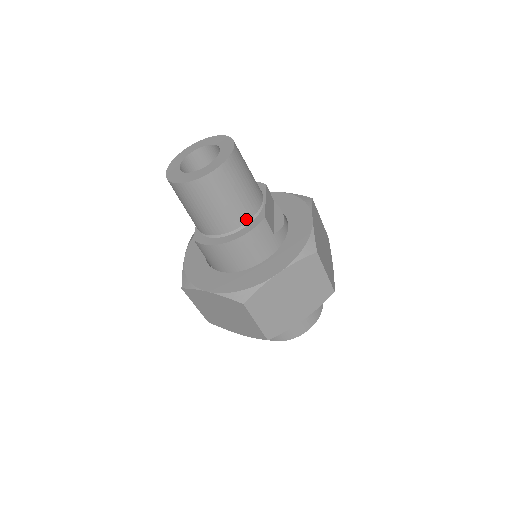
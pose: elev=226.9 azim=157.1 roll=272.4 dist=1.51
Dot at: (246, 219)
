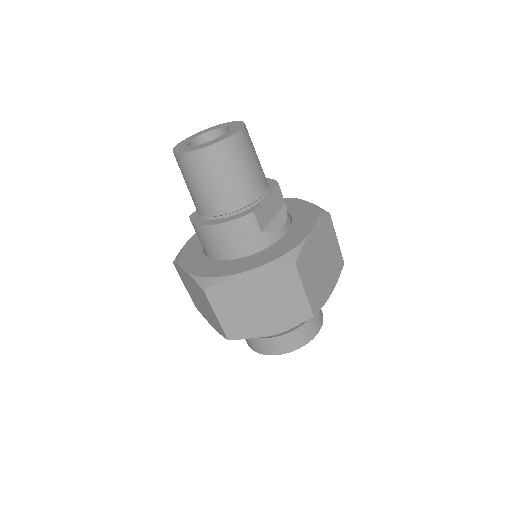
Dot at: (234, 208)
